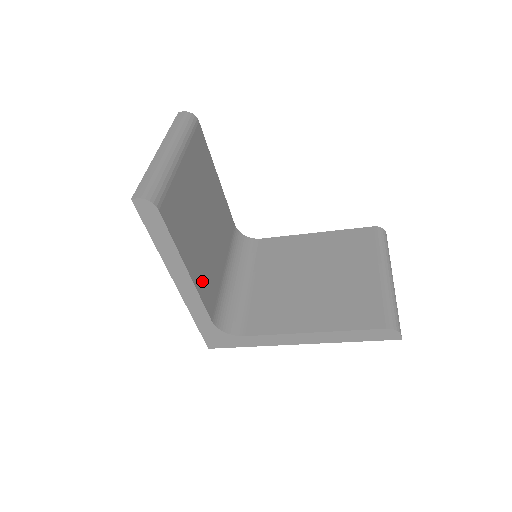
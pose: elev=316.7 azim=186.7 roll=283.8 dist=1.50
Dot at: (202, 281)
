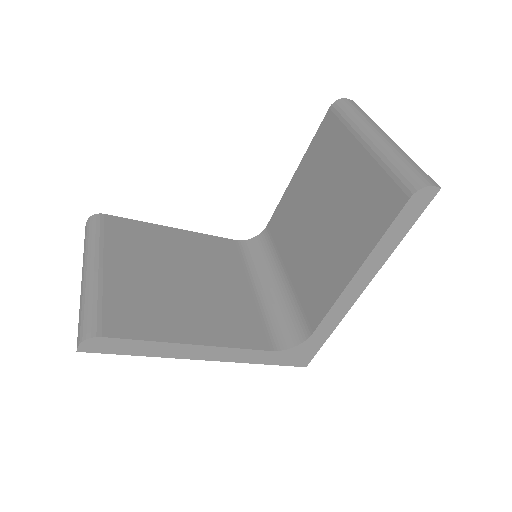
Dot at: (224, 332)
